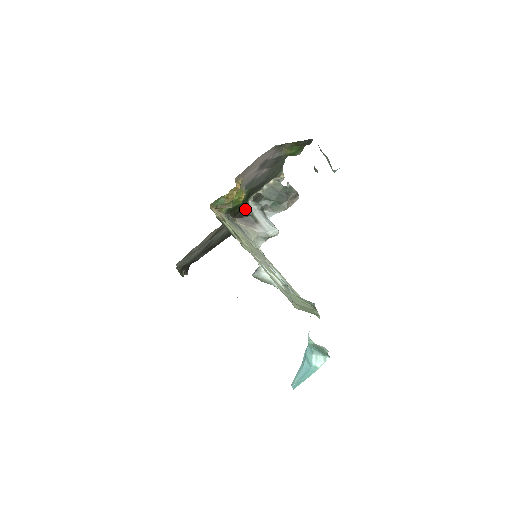
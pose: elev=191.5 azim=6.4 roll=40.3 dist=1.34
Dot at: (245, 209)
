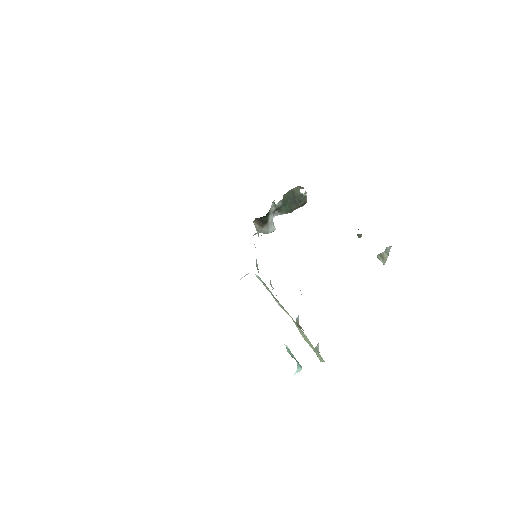
Dot at: occluded
